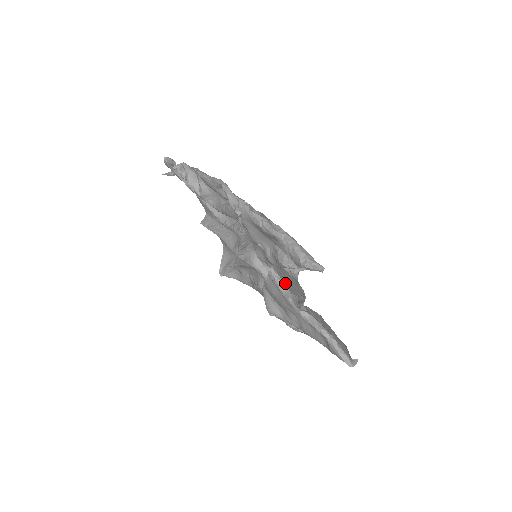
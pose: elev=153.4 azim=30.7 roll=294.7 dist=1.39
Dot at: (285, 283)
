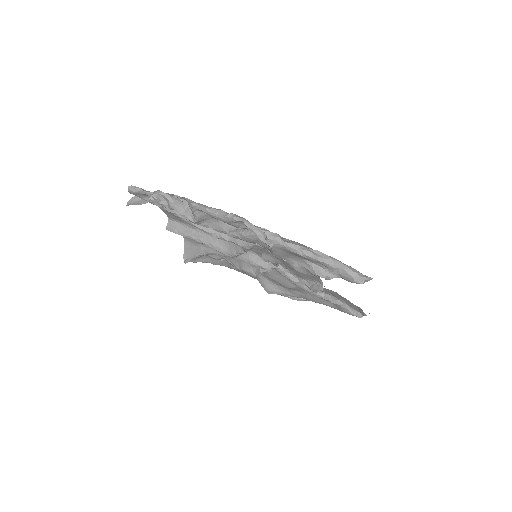
Dot at: occluded
